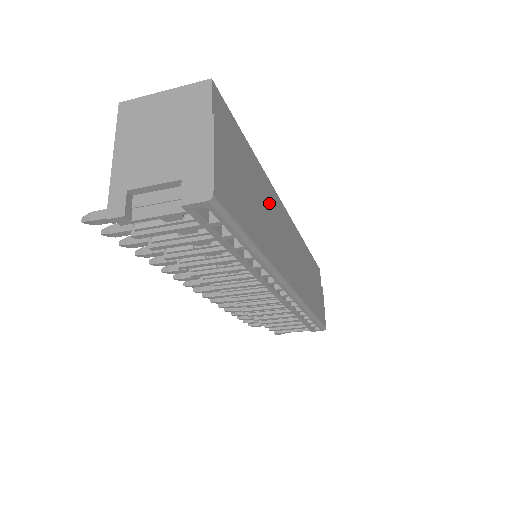
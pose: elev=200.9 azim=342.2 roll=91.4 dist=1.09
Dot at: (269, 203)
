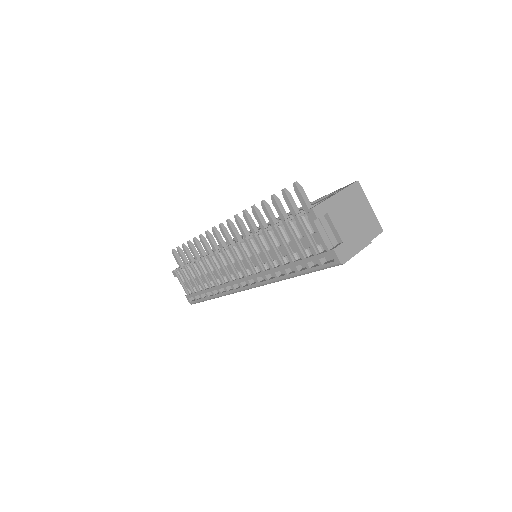
Dot at: occluded
